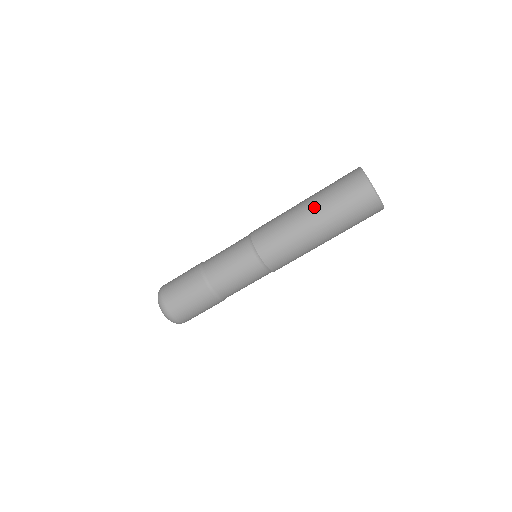
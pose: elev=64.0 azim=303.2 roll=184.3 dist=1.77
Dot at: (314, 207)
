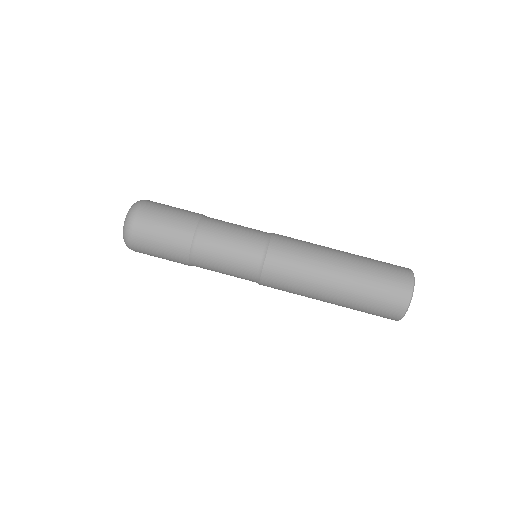
Dot at: (347, 278)
